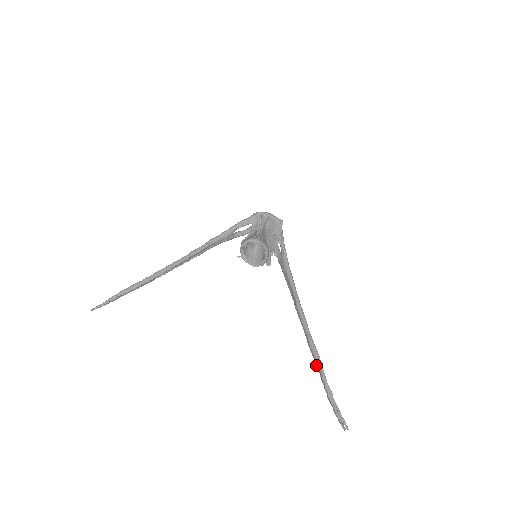
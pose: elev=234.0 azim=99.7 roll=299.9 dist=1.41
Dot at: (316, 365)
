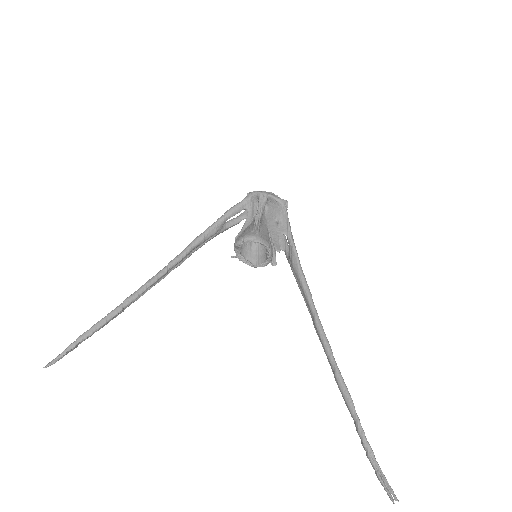
Dot at: occluded
